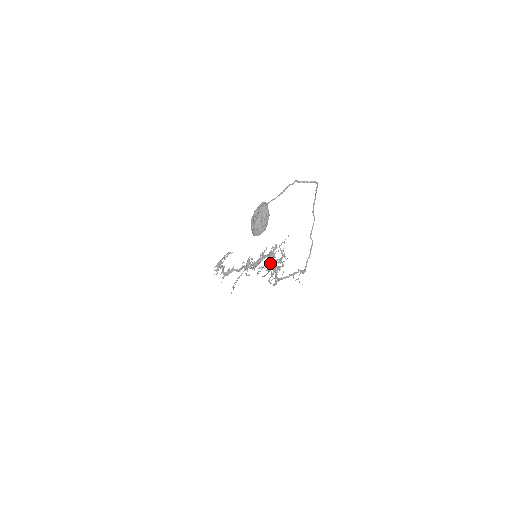
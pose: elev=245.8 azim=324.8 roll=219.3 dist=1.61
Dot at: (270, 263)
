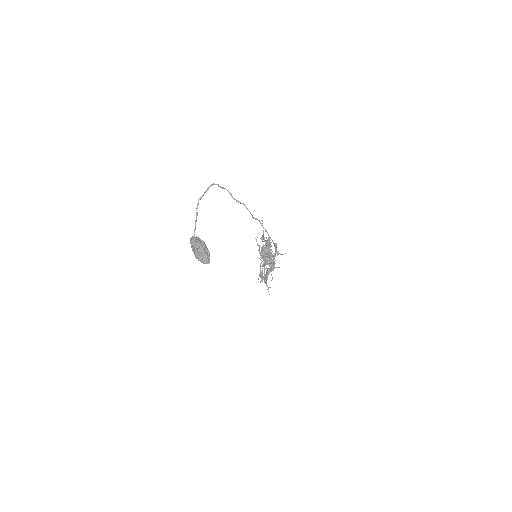
Dot at: occluded
